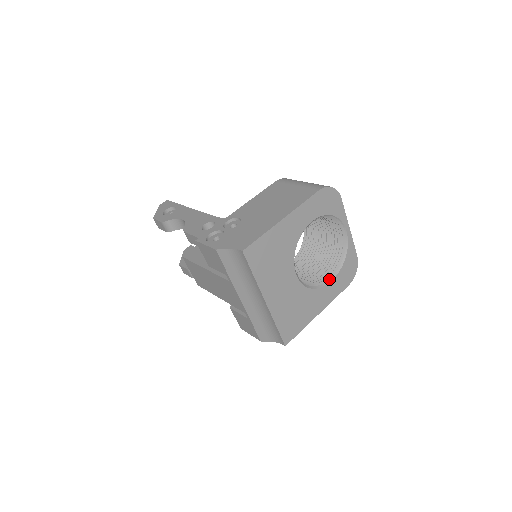
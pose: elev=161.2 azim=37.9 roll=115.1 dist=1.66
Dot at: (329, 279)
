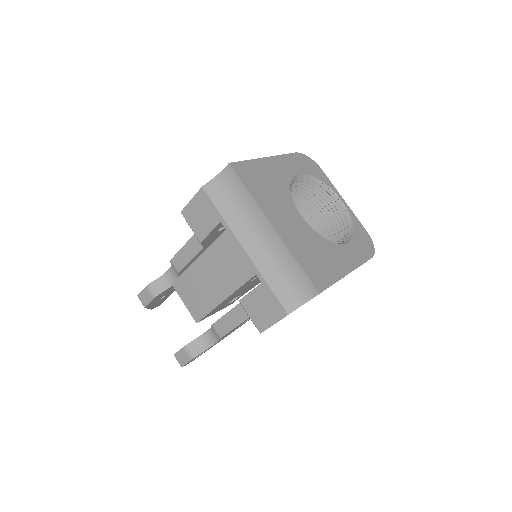
Dot at: (344, 242)
